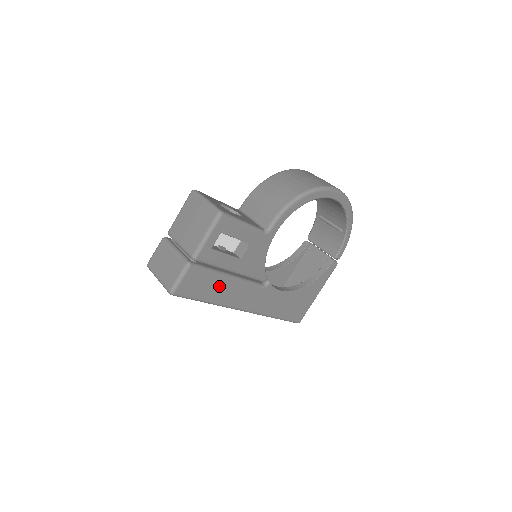
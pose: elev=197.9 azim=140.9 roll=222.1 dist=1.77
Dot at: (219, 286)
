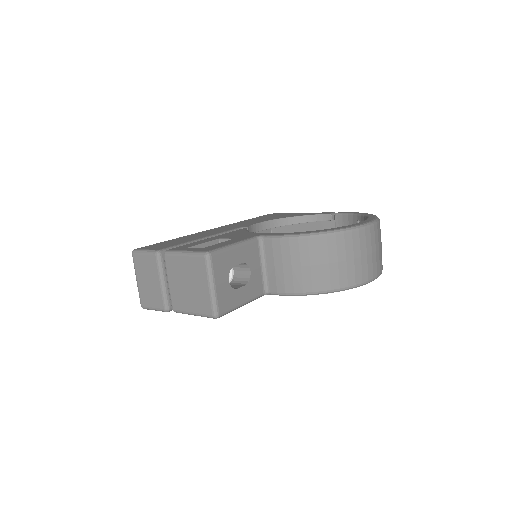
Dot at: occluded
